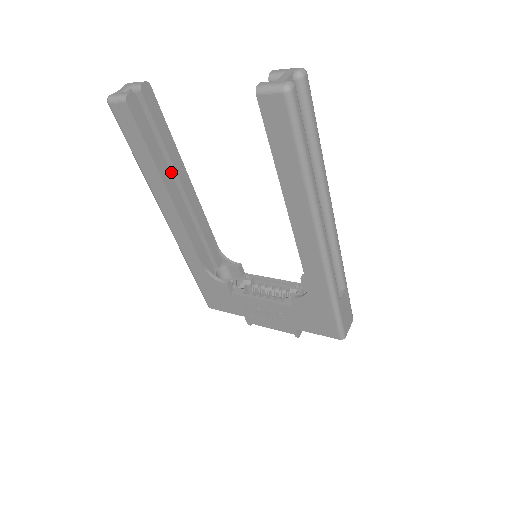
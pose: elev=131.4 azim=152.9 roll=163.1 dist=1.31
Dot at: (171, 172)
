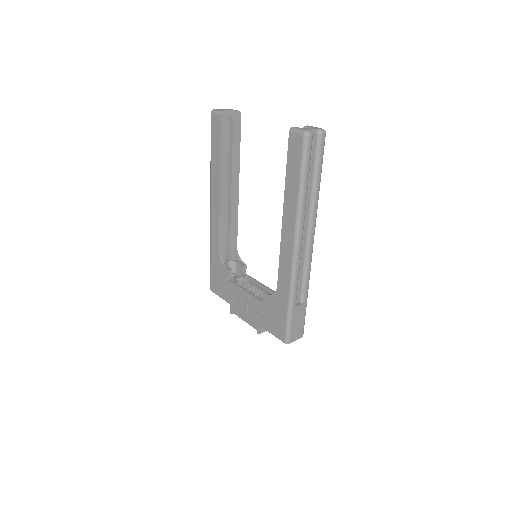
Dot at: (229, 175)
